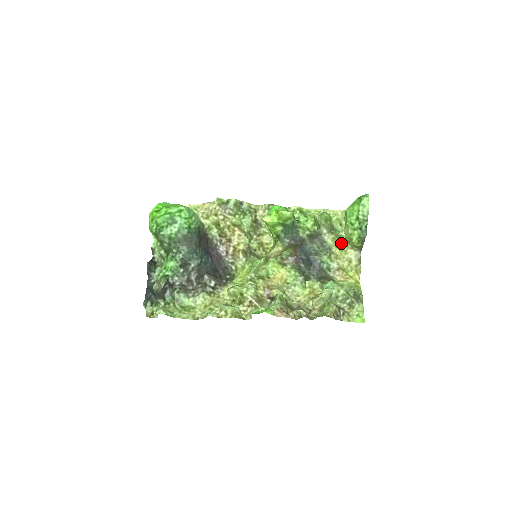
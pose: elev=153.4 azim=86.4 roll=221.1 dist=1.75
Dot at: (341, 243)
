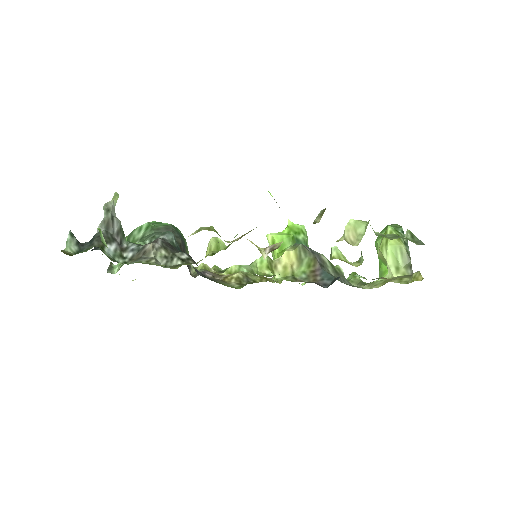
Dot at: (381, 279)
